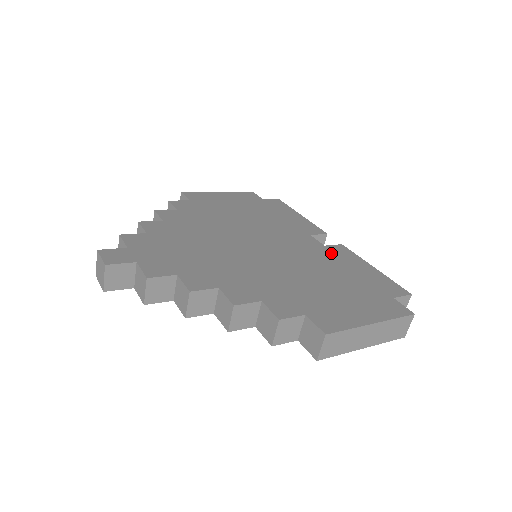
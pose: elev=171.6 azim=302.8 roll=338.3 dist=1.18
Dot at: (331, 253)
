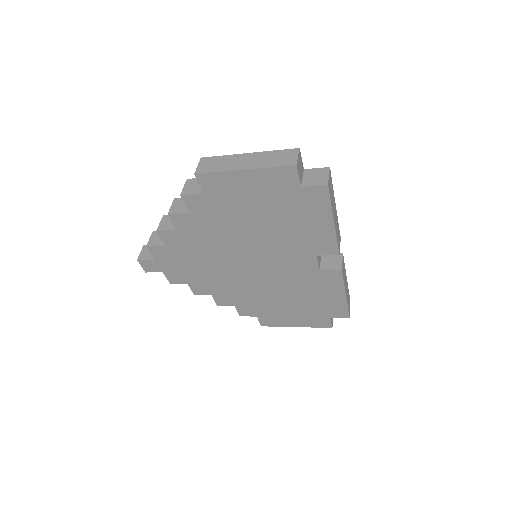
Dot at: occluded
